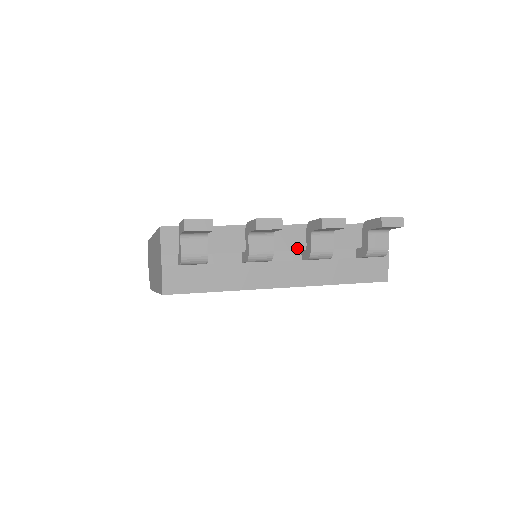
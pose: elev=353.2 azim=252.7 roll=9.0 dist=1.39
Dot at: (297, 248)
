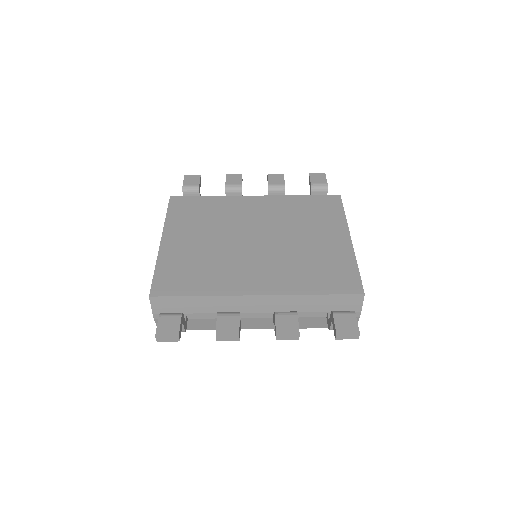
Dot at: (270, 311)
